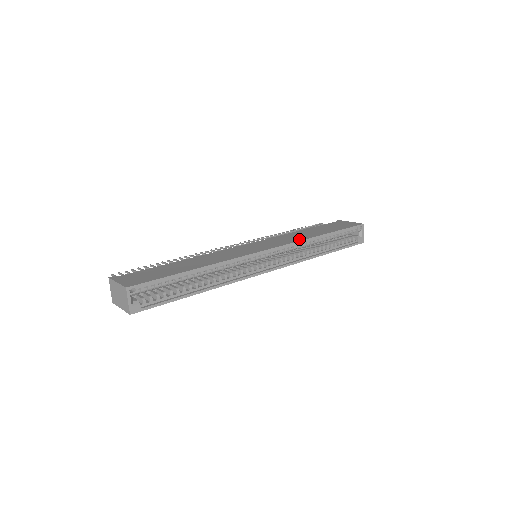
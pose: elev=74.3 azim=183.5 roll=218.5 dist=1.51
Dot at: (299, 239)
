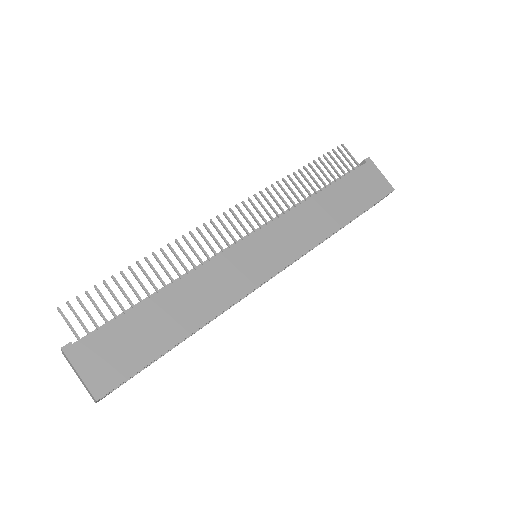
Dot at: (316, 238)
